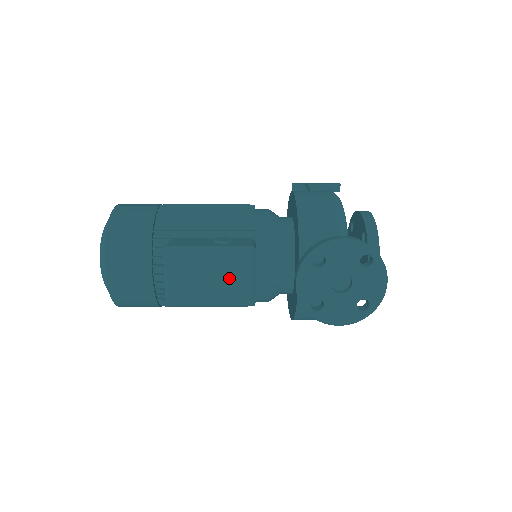
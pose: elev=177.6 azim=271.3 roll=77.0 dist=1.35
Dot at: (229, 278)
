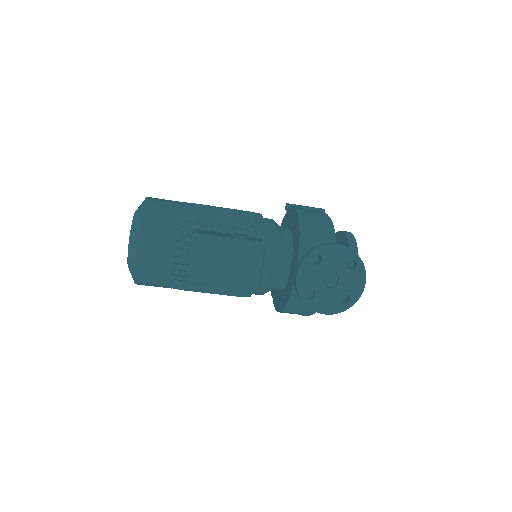
Dot at: (243, 266)
